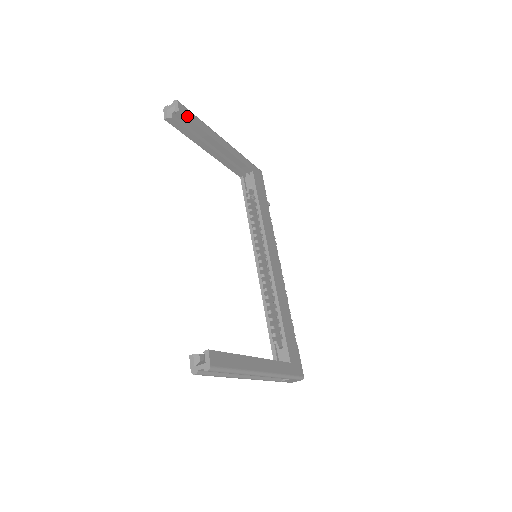
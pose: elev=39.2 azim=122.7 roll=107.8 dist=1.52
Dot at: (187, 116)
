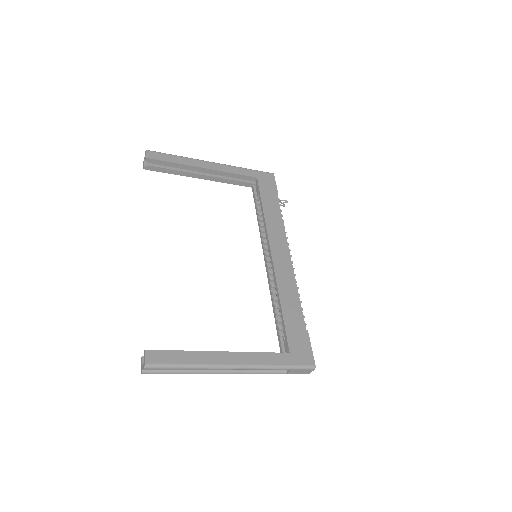
Dot at: (157, 159)
